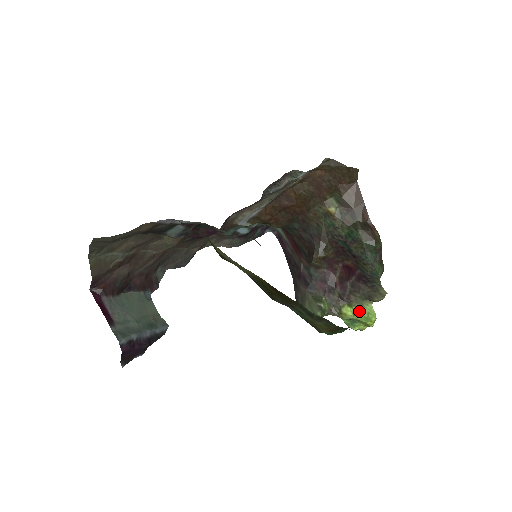
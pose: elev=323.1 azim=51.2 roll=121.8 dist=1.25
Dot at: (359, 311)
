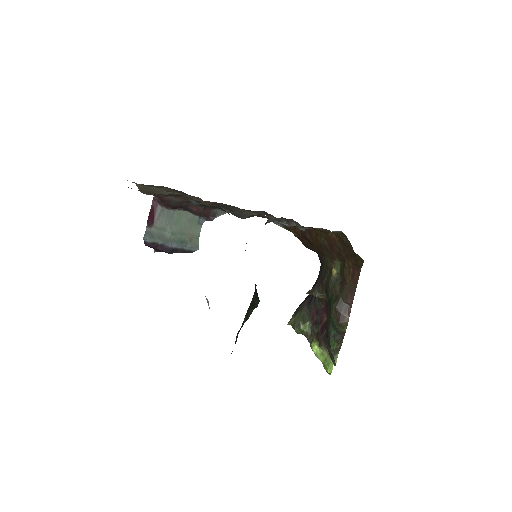
Dot at: (324, 356)
